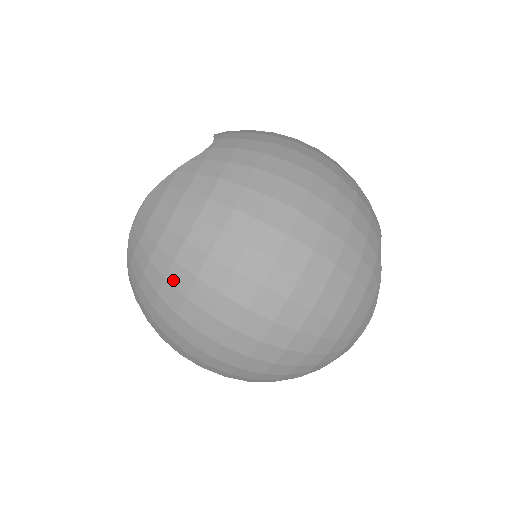
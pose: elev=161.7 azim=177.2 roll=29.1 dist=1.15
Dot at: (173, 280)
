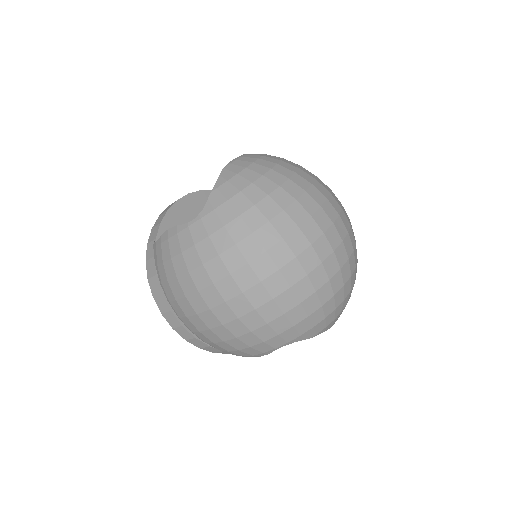
Dot at: (287, 188)
